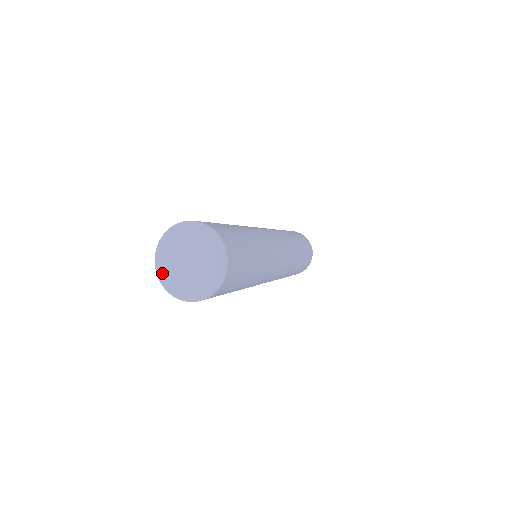
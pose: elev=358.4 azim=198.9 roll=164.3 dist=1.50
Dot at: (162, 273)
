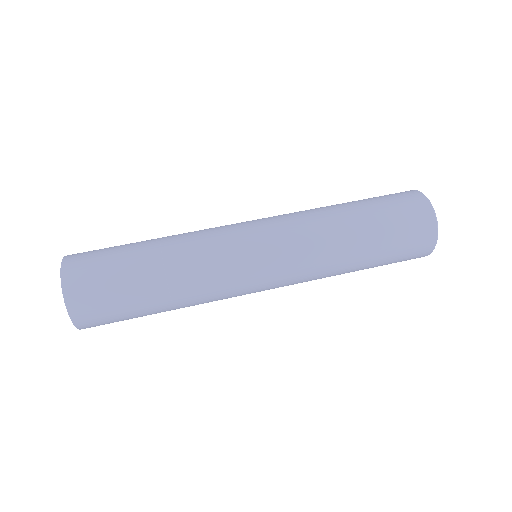
Dot at: occluded
